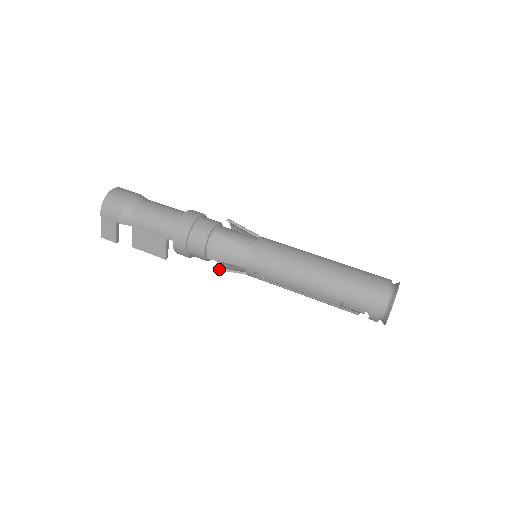
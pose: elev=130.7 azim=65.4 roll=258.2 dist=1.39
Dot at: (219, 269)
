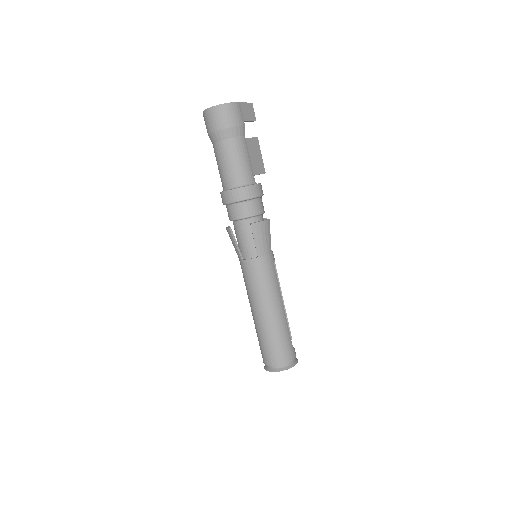
Dot at: occluded
